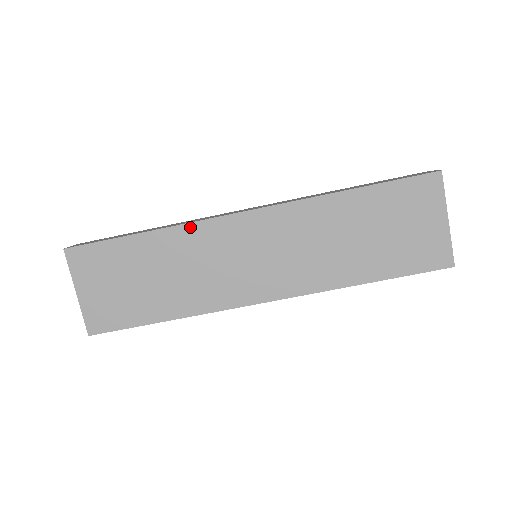
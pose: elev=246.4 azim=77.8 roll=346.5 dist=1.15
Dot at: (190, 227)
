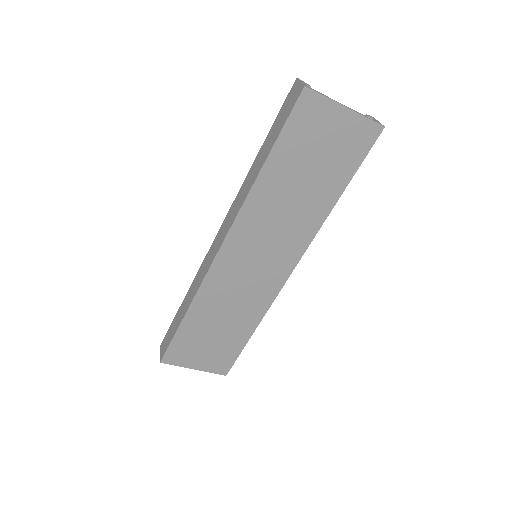
Dot at: (203, 288)
